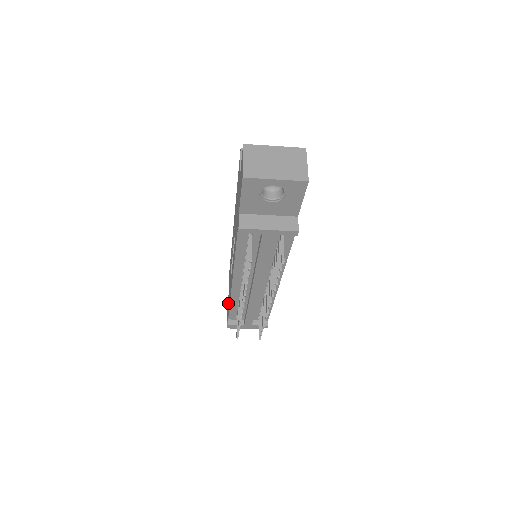
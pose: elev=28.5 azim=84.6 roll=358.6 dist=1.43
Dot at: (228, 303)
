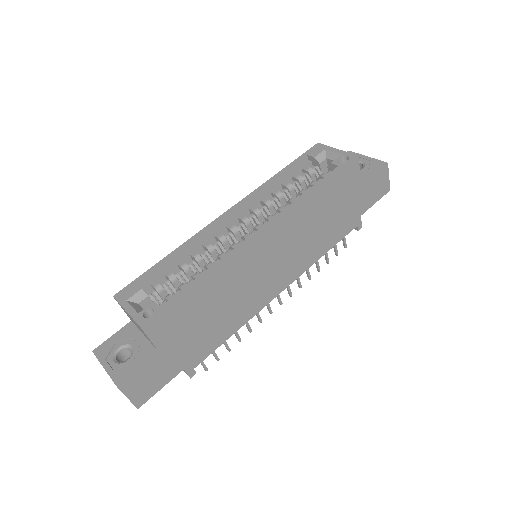
Dot at: occluded
